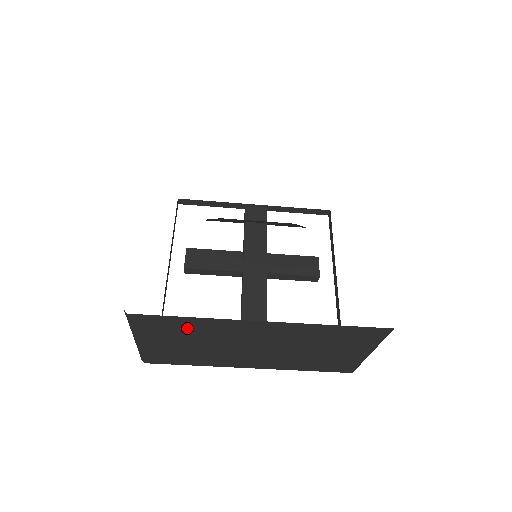
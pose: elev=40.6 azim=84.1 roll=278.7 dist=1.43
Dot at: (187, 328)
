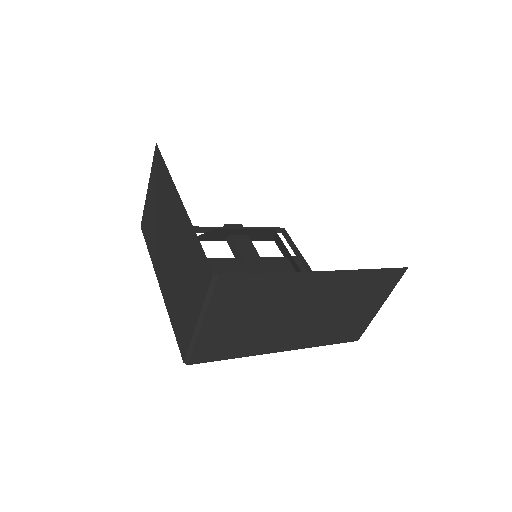
Dot at: (259, 292)
